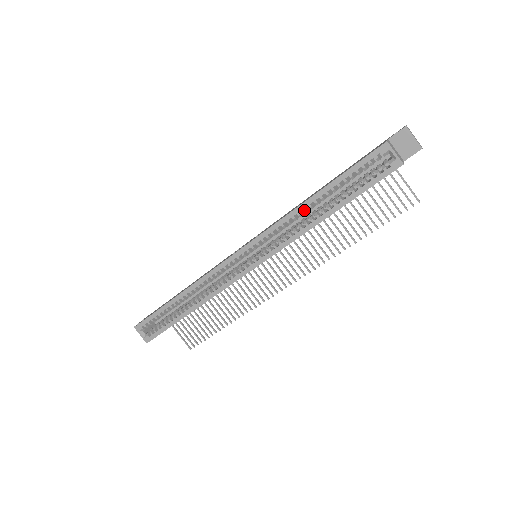
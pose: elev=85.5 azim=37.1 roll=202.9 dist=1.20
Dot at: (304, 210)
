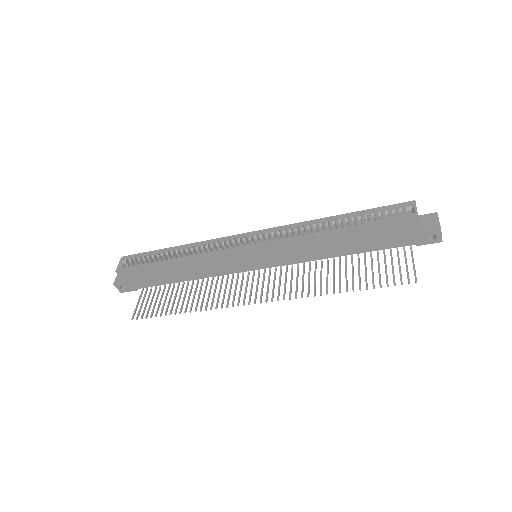
Dot at: (320, 222)
